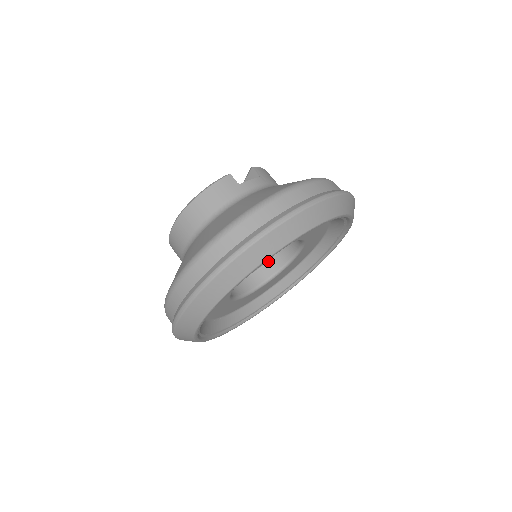
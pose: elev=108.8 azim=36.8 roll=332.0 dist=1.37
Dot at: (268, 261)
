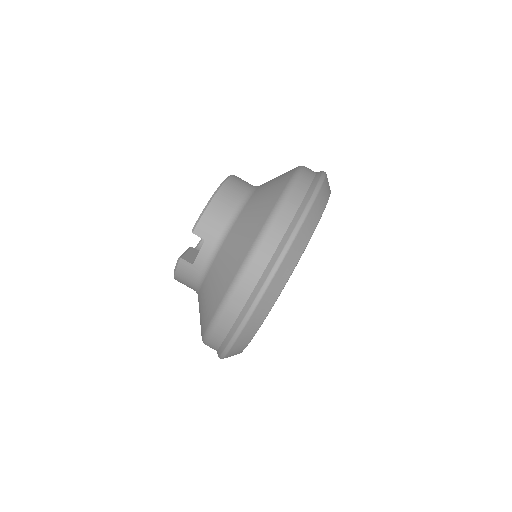
Dot at: occluded
